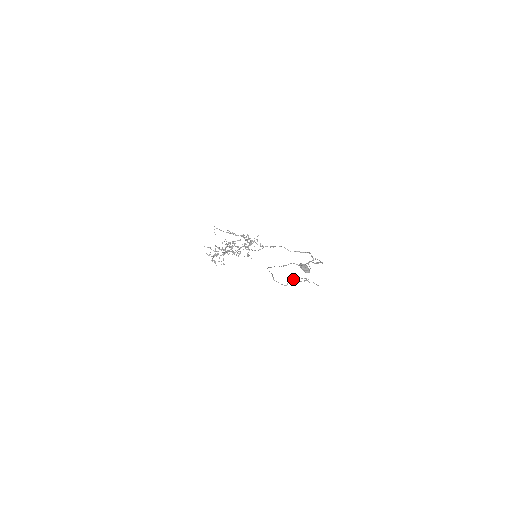
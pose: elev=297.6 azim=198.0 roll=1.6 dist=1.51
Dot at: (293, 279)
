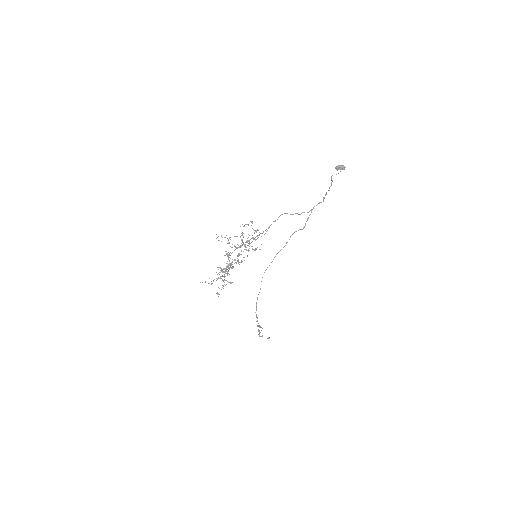
Dot at: occluded
